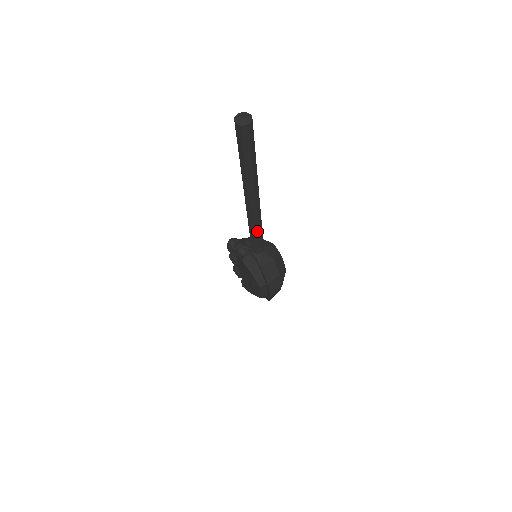
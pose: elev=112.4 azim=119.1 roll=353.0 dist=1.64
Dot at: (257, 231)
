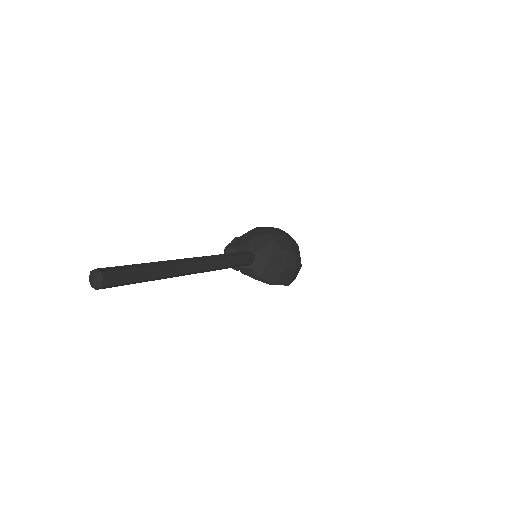
Dot at: (226, 267)
